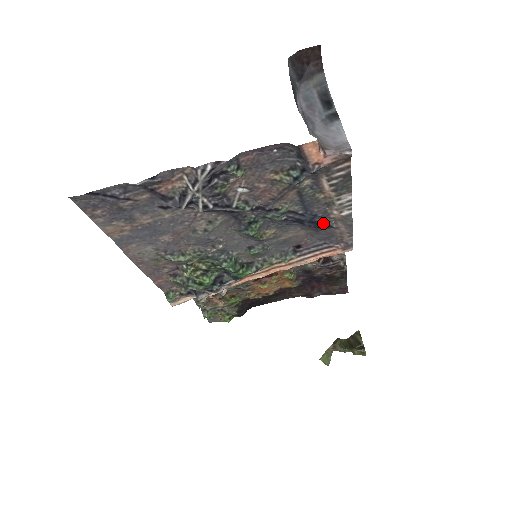
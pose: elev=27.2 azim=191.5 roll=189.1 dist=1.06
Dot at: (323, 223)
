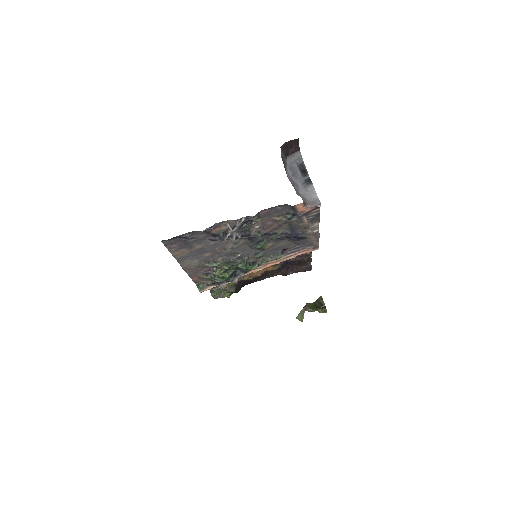
Dot at: (302, 237)
